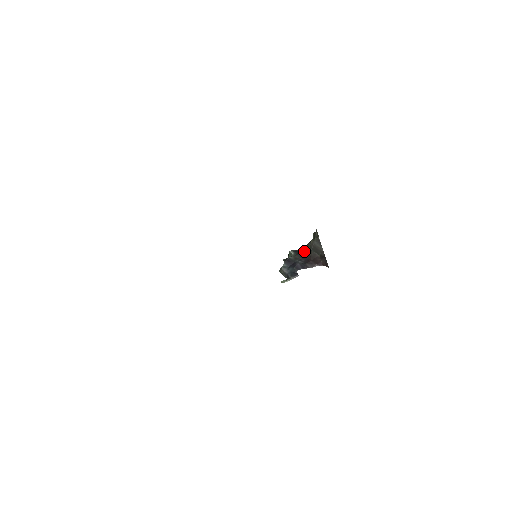
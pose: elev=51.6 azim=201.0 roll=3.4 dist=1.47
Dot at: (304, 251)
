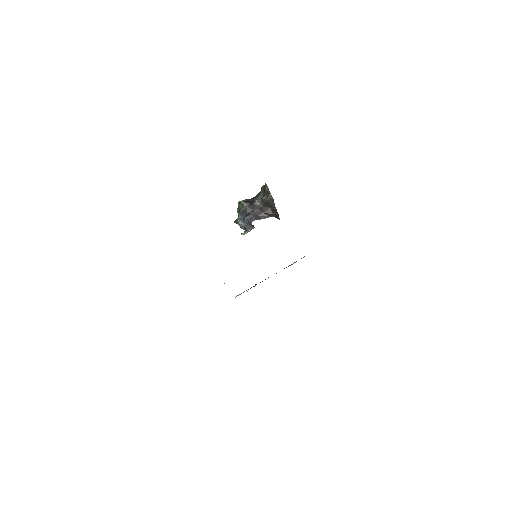
Dot at: (256, 203)
